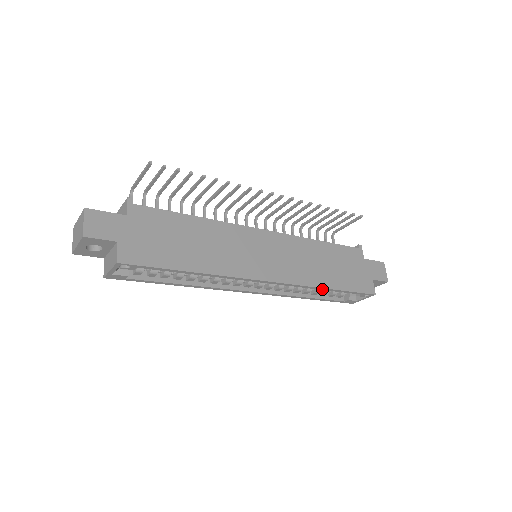
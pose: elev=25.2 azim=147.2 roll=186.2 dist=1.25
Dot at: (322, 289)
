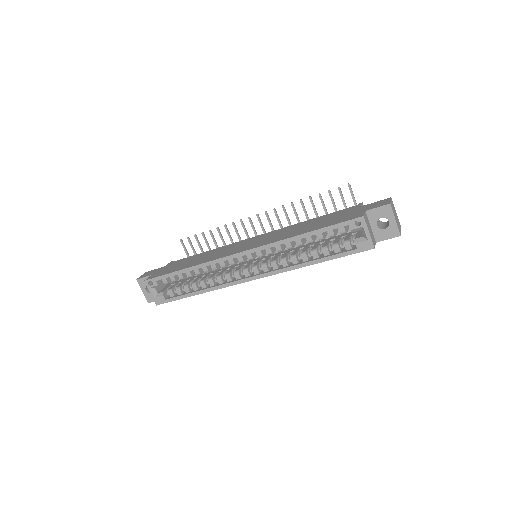
Dot at: (296, 239)
